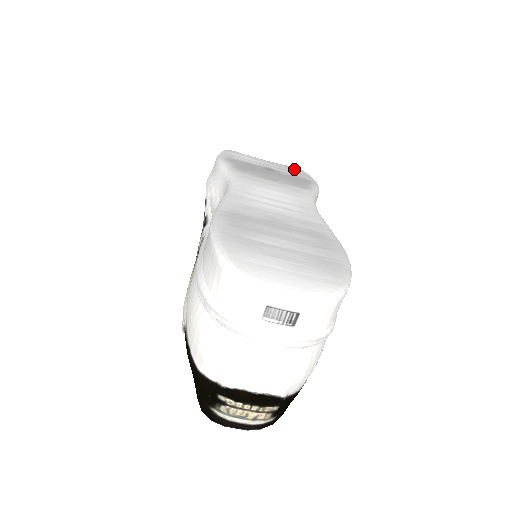
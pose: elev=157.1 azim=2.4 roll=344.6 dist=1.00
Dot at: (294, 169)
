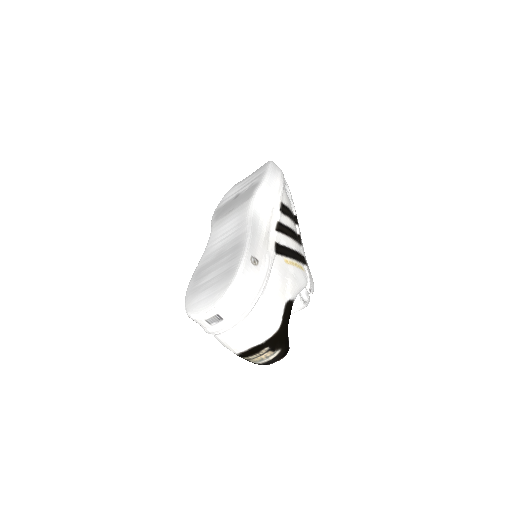
Dot at: (260, 171)
